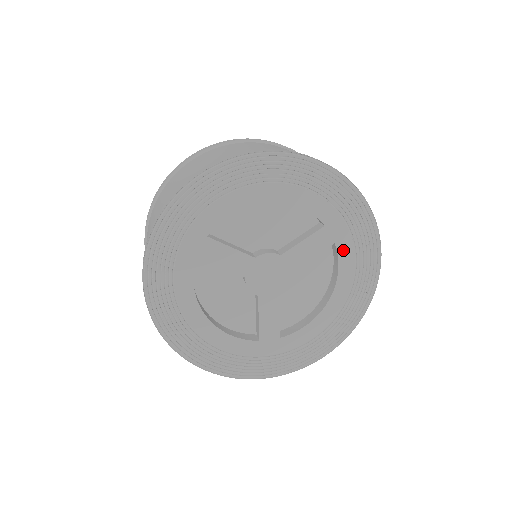
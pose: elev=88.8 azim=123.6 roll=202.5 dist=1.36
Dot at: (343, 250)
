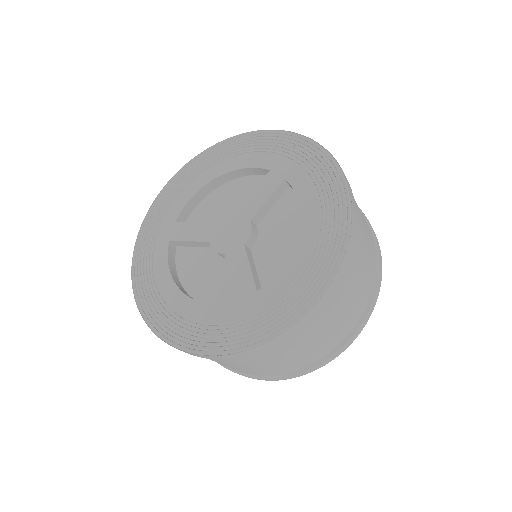
Dot at: (296, 181)
